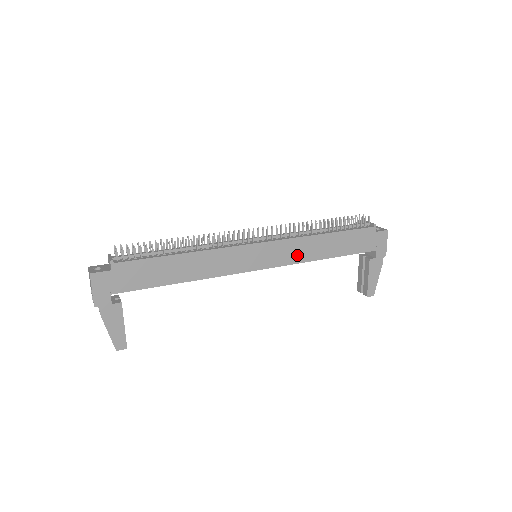
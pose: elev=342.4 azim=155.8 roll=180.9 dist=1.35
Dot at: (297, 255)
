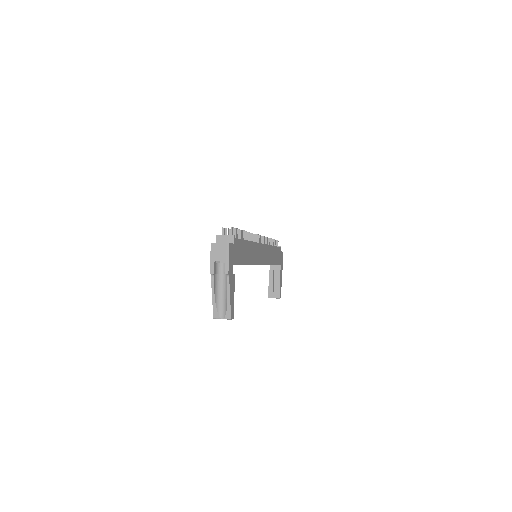
Dot at: (269, 258)
